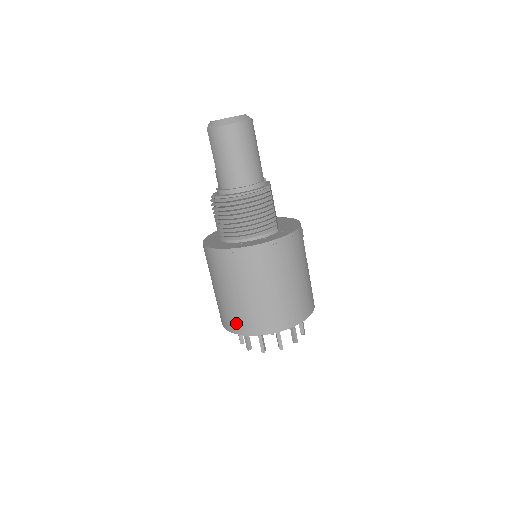
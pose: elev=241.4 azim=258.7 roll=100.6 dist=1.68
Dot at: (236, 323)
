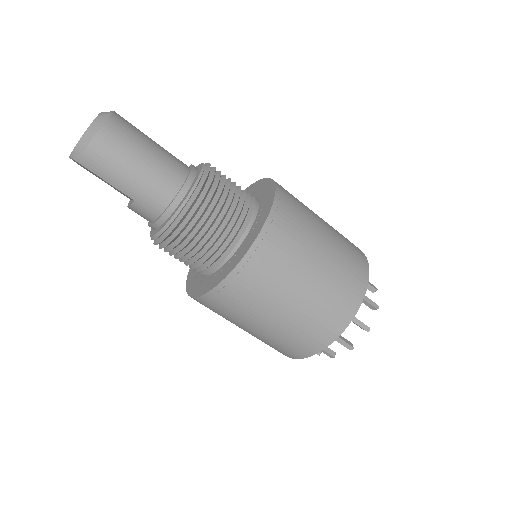
Dot at: (325, 328)
